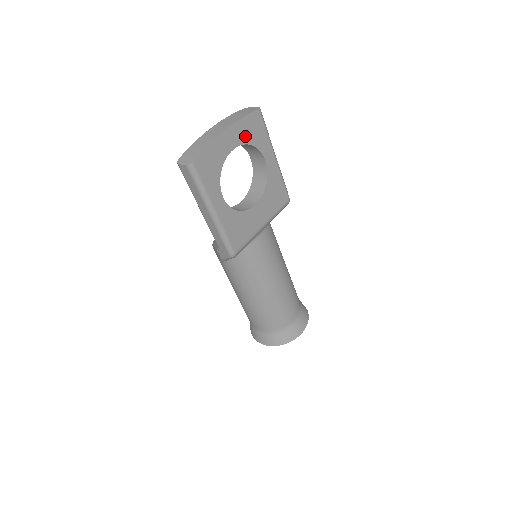
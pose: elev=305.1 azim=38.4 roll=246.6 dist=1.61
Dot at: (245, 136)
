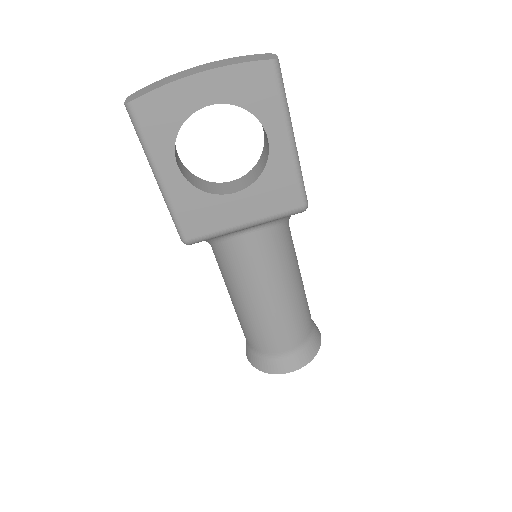
Dot at: (235, 93)
